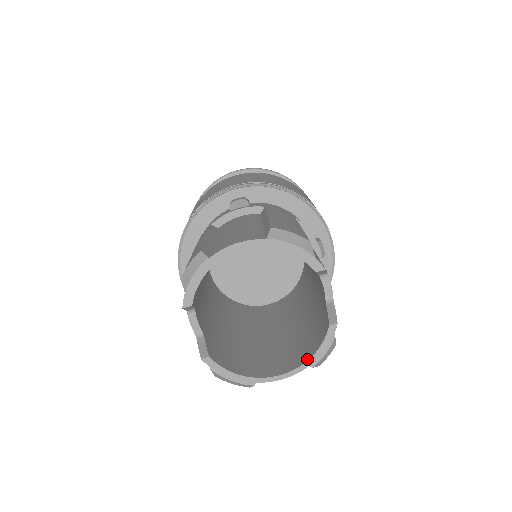
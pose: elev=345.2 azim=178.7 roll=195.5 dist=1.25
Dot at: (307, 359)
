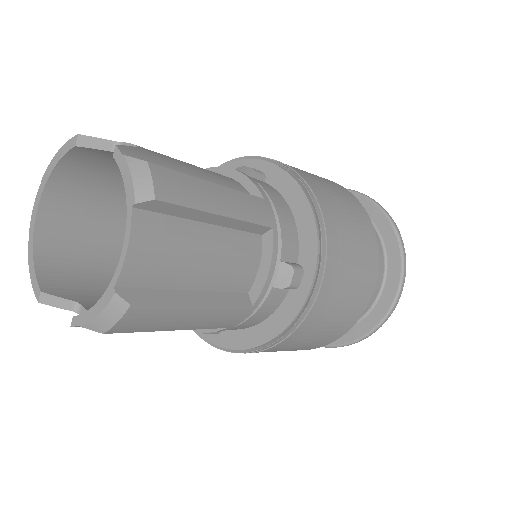
Dot at: (128, 206)
